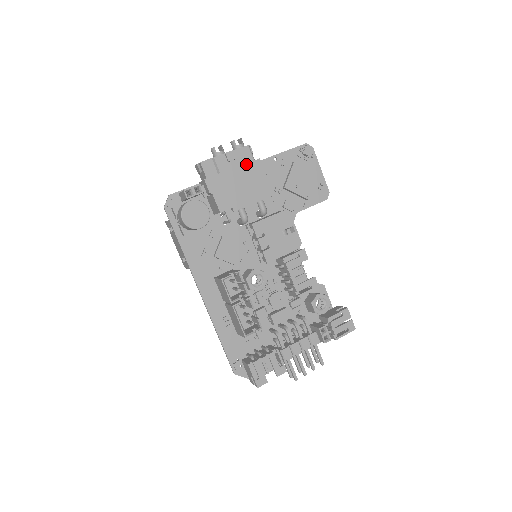
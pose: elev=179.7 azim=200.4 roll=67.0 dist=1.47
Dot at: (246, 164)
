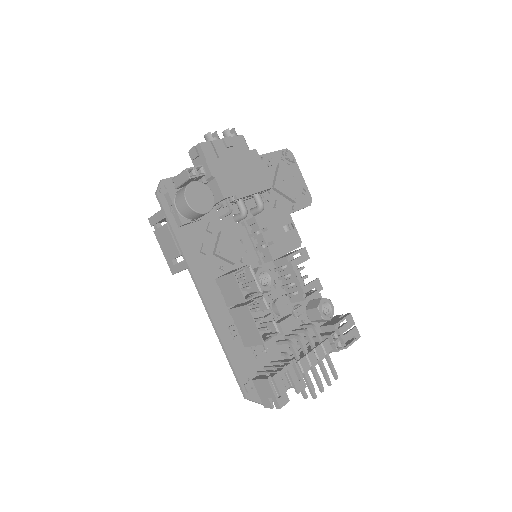
Dot at: (244, 152)
